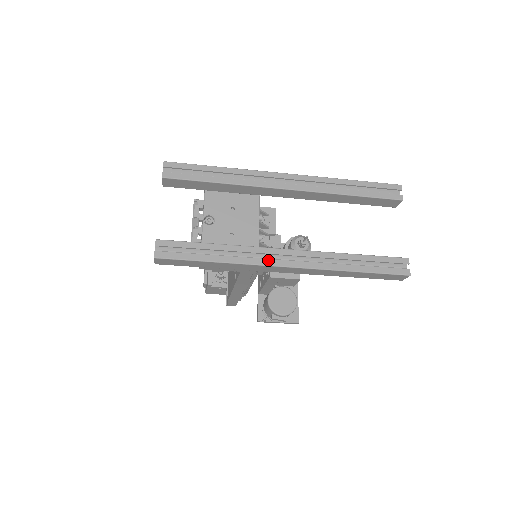
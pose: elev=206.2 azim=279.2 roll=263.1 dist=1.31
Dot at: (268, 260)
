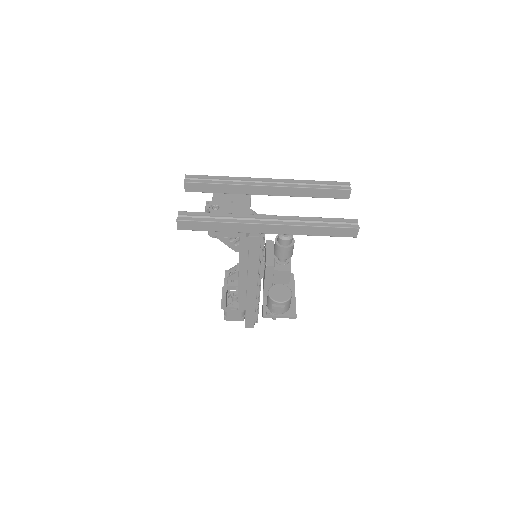
Dot at: (254, 221)
